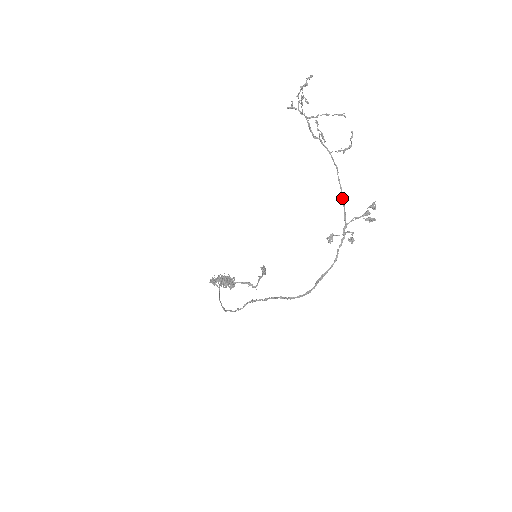
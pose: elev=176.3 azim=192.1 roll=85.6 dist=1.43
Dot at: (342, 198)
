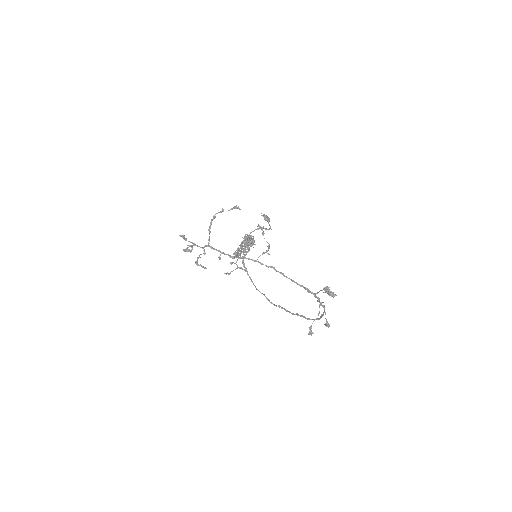
Dot at: occluded
